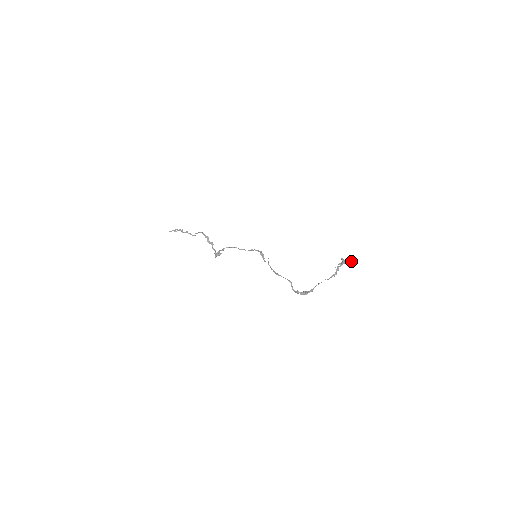
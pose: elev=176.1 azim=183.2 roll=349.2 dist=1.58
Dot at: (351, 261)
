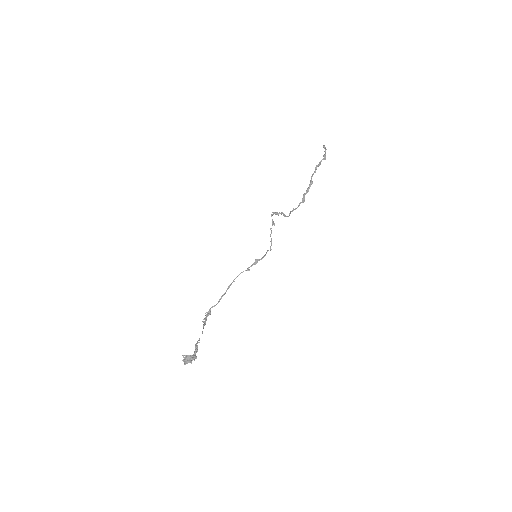
Dot at: (188, 360)
